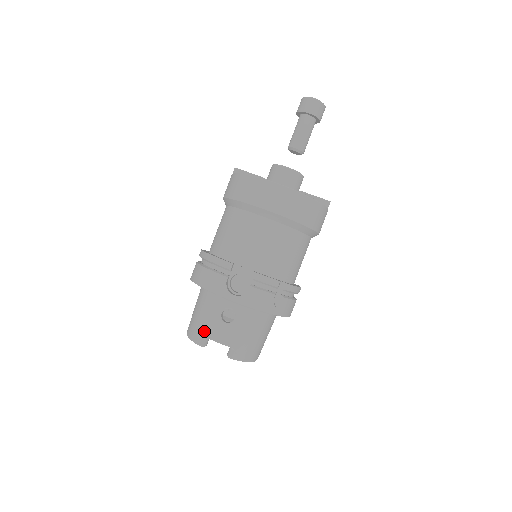
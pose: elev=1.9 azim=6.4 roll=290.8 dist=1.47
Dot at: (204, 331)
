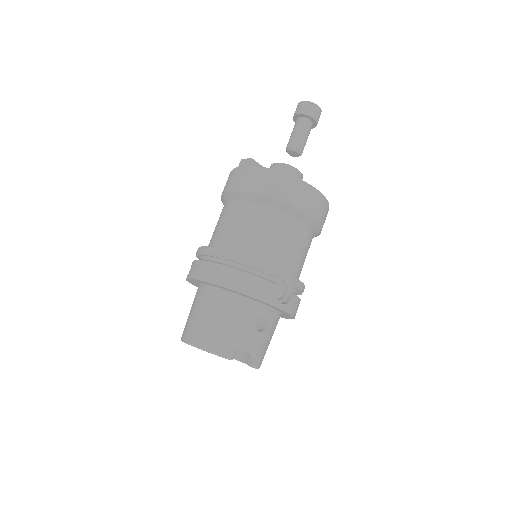
Dot at: (237, 343)
